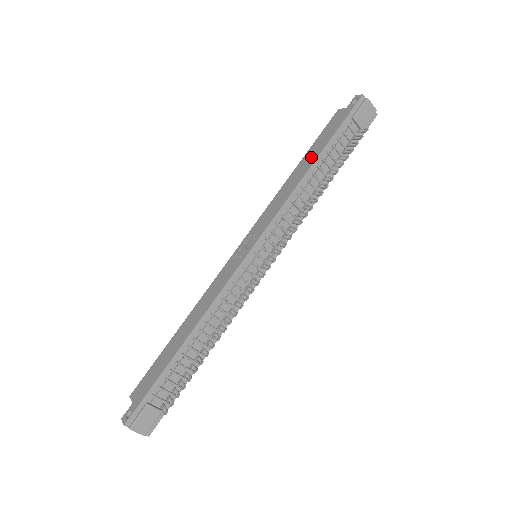
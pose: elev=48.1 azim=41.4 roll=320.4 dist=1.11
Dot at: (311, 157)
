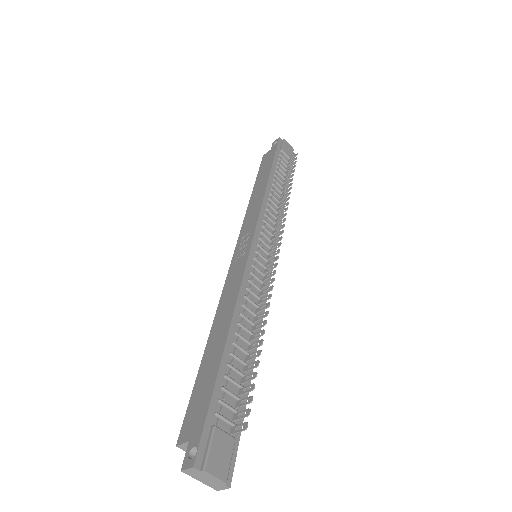
Dot at: (263, 178)
